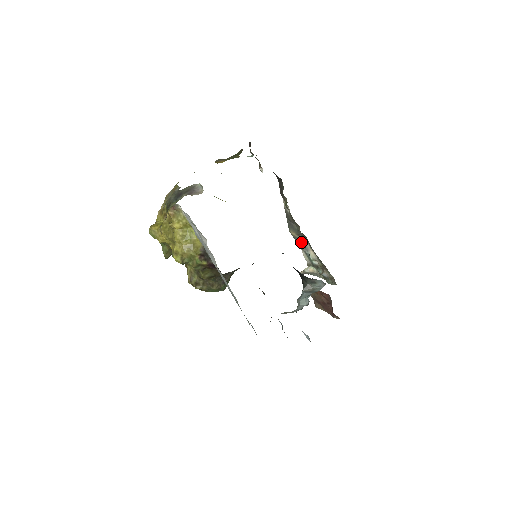
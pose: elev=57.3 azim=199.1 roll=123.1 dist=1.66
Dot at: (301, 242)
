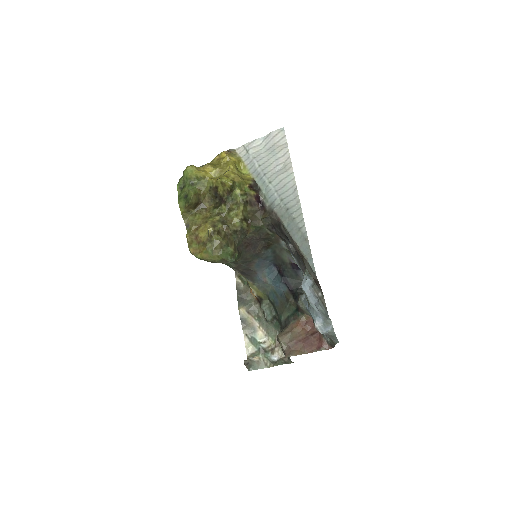
Dot at: (248, 324)
